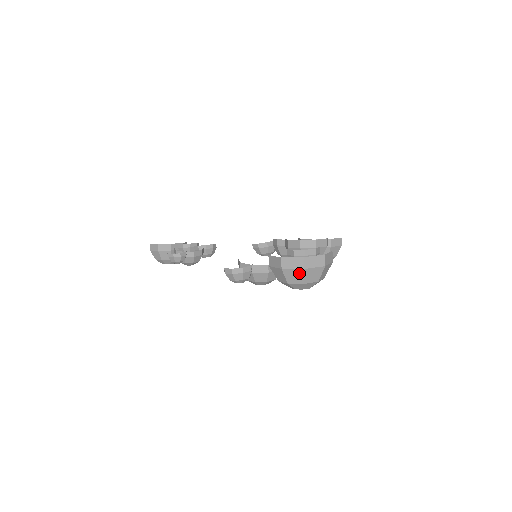
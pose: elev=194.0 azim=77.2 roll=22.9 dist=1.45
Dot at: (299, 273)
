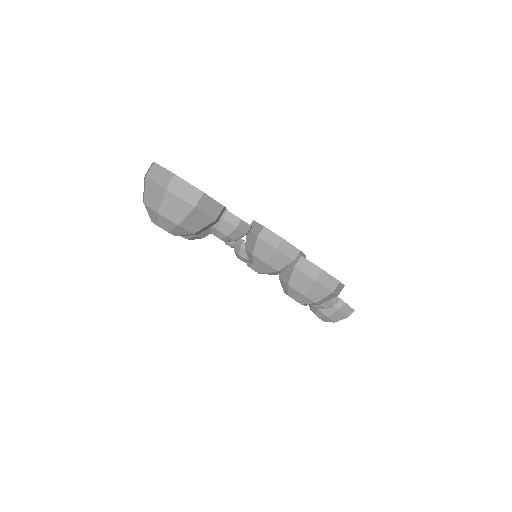
Dot at: (145, 183)
